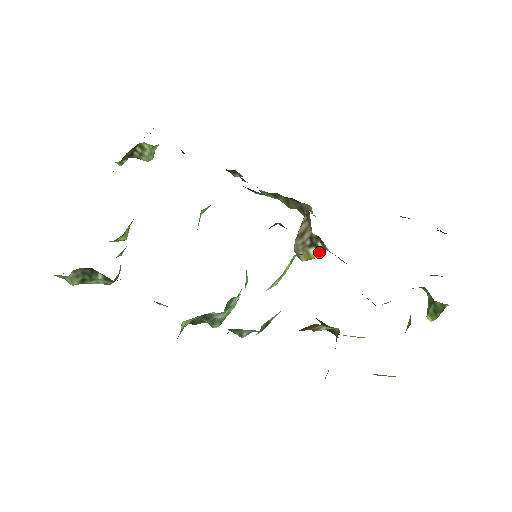
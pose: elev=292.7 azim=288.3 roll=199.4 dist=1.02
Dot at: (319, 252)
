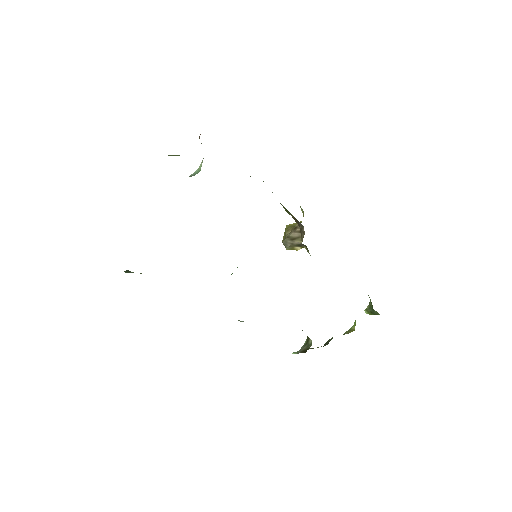
Dot at: occluded
